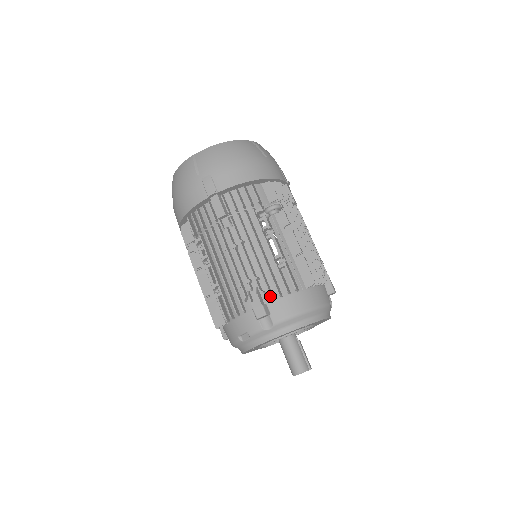
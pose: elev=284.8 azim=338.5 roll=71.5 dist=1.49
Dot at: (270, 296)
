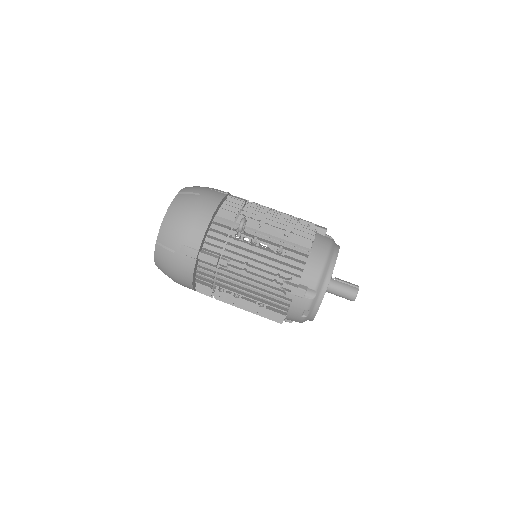
Dot at: (297, 278)
